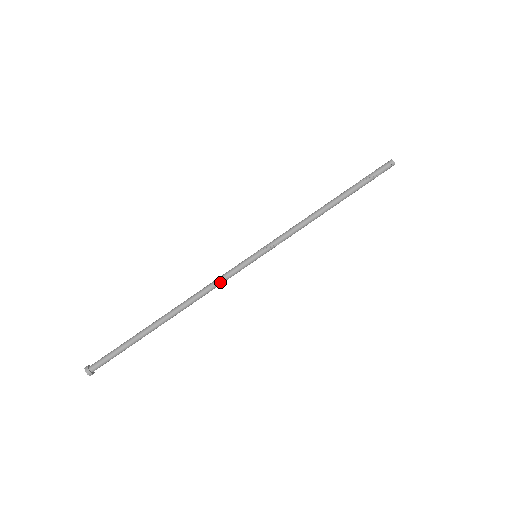
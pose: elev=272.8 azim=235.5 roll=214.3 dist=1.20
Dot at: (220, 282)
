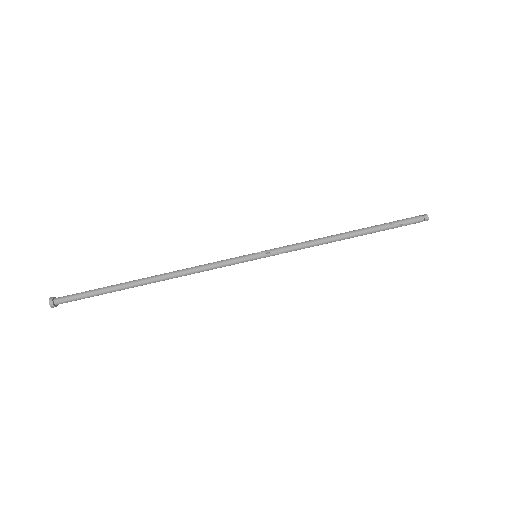
Dot at: (211, 268)
